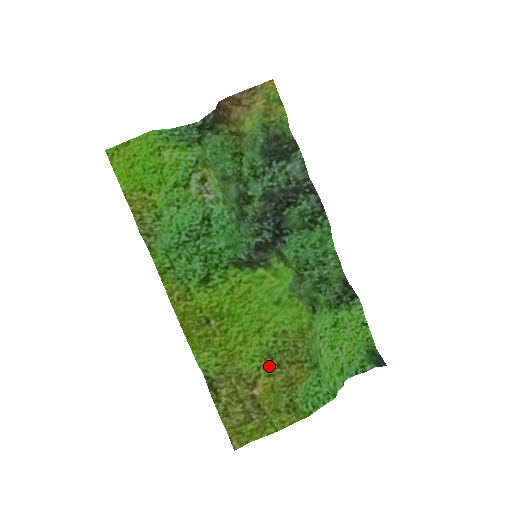
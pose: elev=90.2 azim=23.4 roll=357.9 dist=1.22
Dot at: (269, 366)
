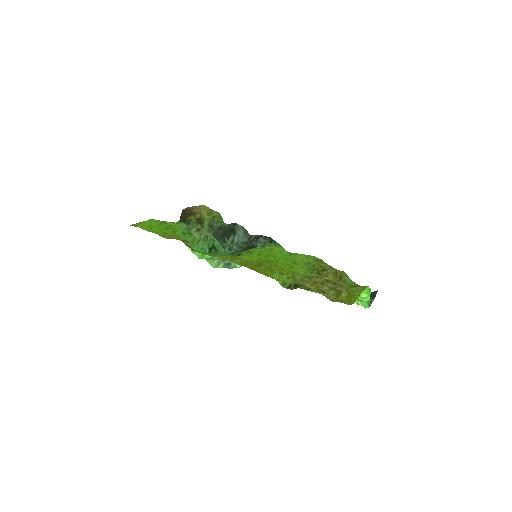
Dot at: (318, 274)
